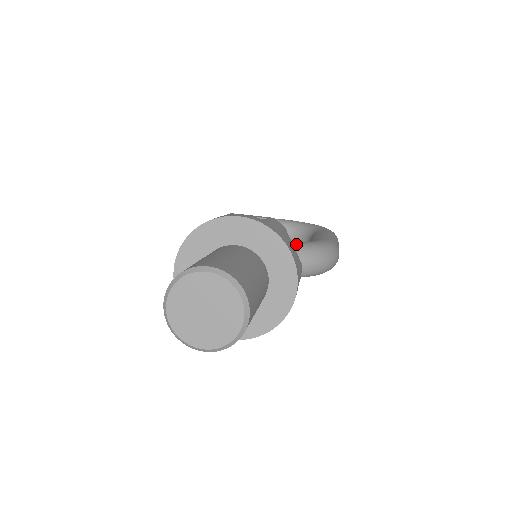
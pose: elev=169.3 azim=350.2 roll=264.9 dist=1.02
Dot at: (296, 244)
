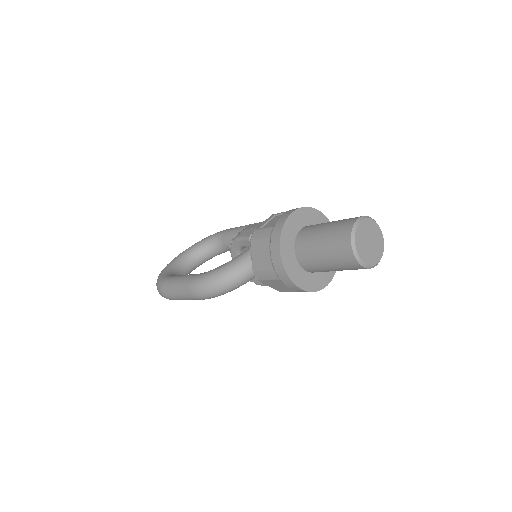
Dot at: occluded
